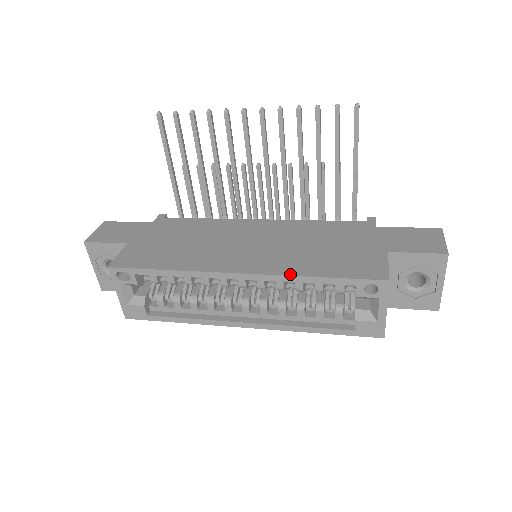
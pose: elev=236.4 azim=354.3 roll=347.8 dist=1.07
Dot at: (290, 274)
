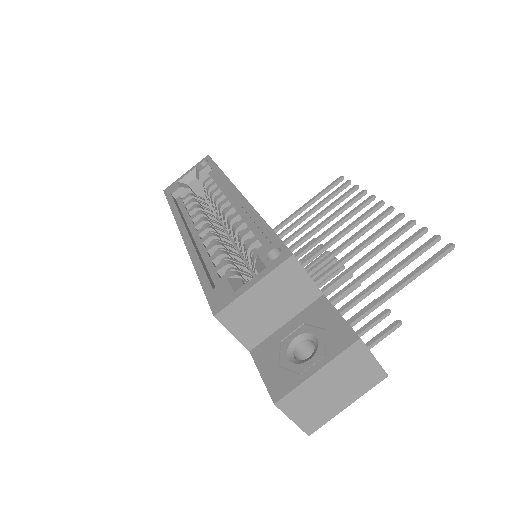
Dot at: occluded
